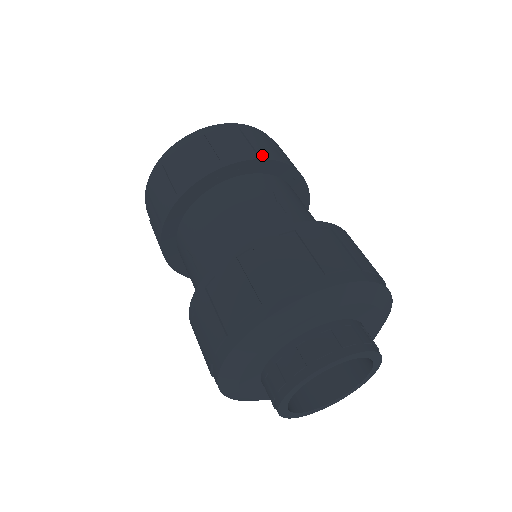
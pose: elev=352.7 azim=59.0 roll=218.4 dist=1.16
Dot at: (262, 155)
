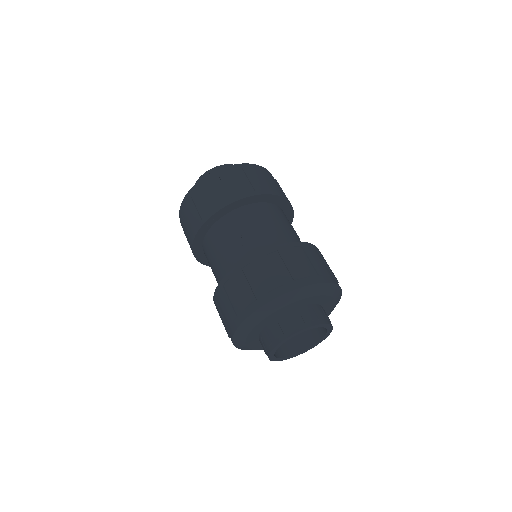
Dot at: occluded
